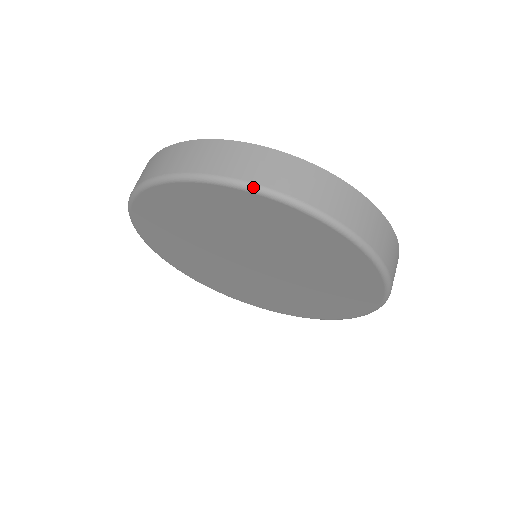
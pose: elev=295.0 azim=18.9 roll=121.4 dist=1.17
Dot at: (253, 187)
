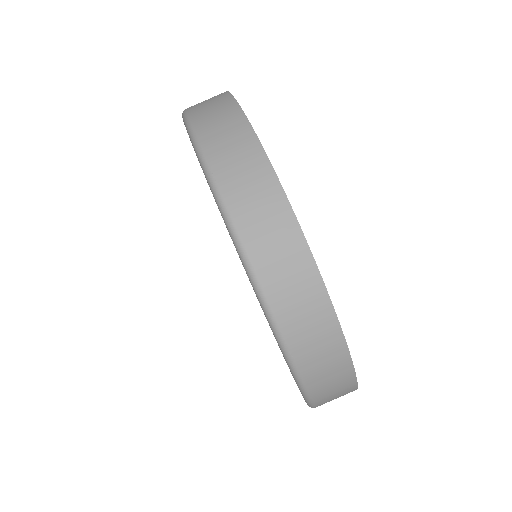
Dot at: (263, 301)
